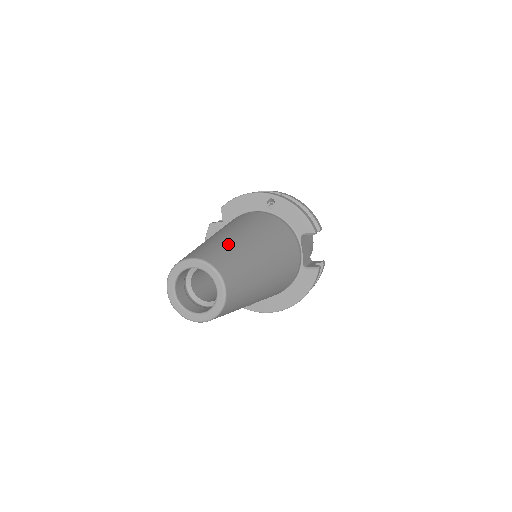
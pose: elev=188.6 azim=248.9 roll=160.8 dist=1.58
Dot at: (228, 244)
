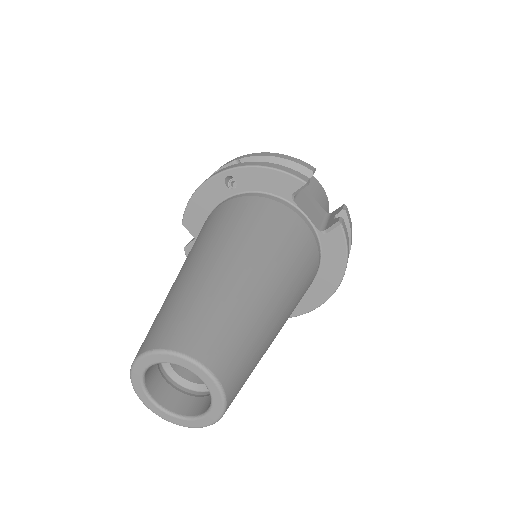
Dot at: (188, 291)
